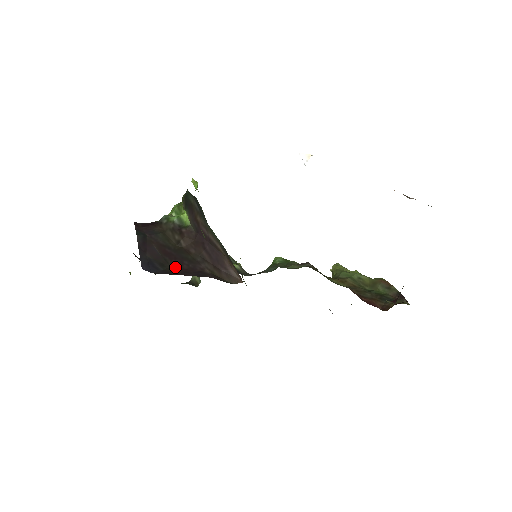
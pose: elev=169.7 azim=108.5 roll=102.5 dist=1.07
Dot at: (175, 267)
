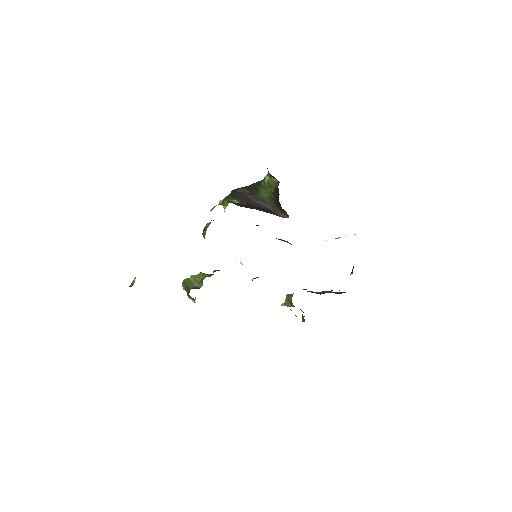
Dot at: occluded
